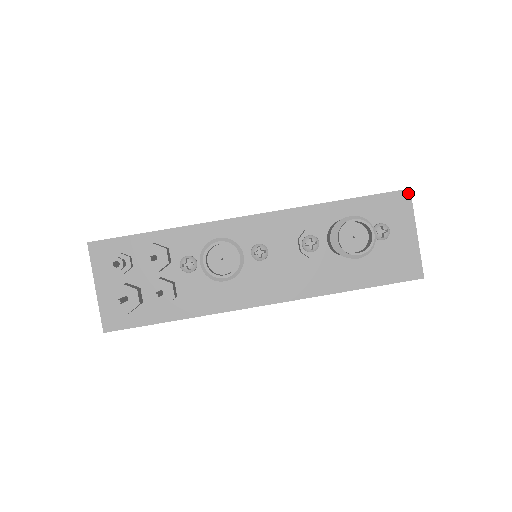
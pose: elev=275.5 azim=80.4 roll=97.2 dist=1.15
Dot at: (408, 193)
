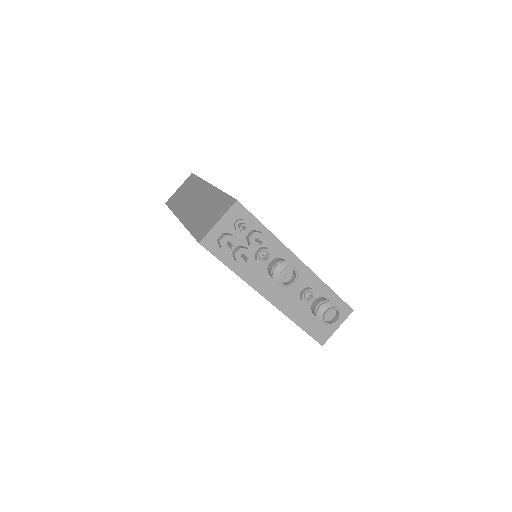
Dot at: (352, 311)
